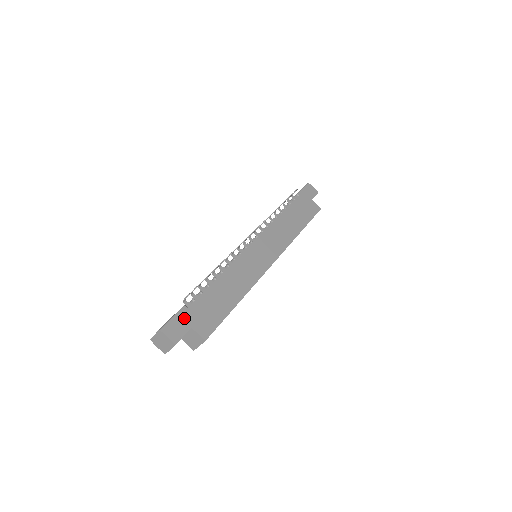
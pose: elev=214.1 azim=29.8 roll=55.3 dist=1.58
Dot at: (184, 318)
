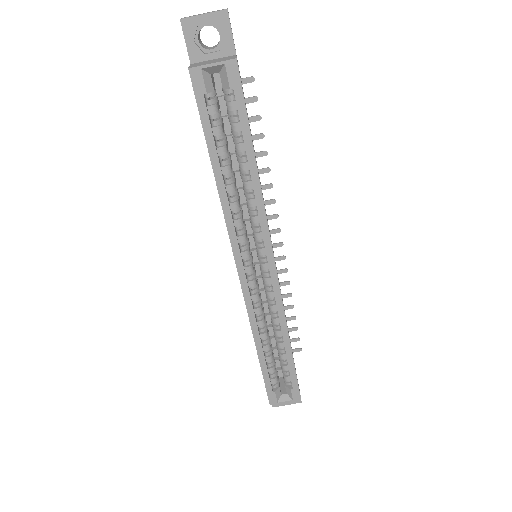
Dot at: occluded
